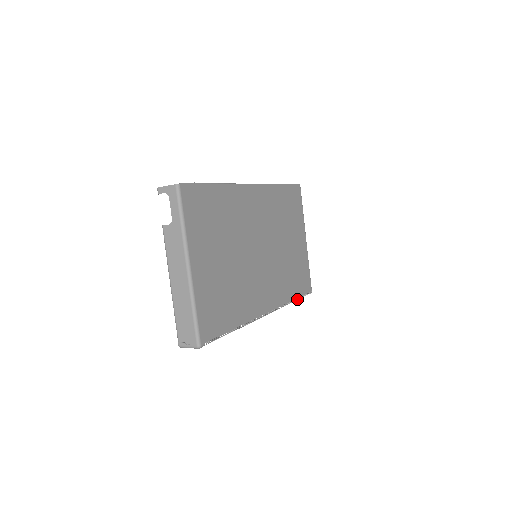
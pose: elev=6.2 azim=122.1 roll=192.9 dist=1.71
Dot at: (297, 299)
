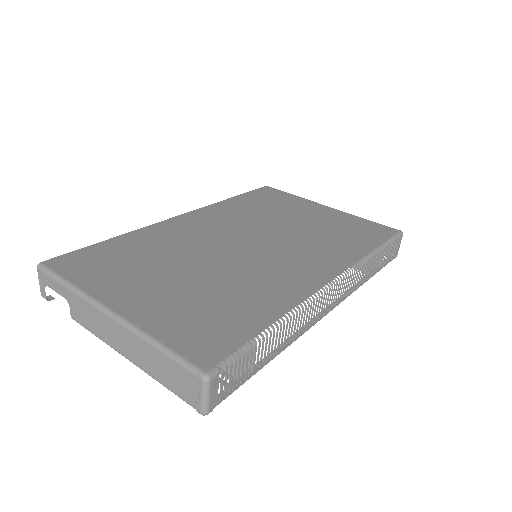
Dot at: occluded
